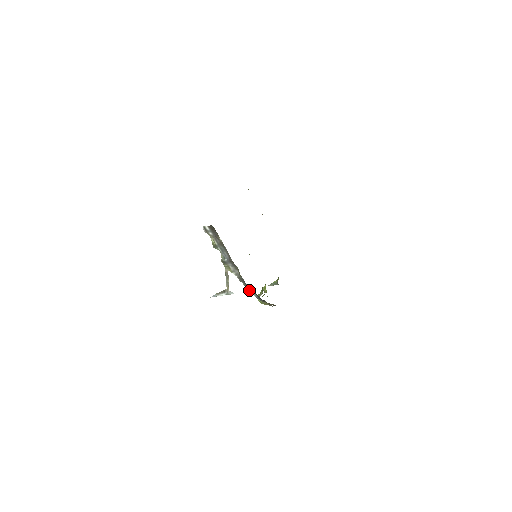
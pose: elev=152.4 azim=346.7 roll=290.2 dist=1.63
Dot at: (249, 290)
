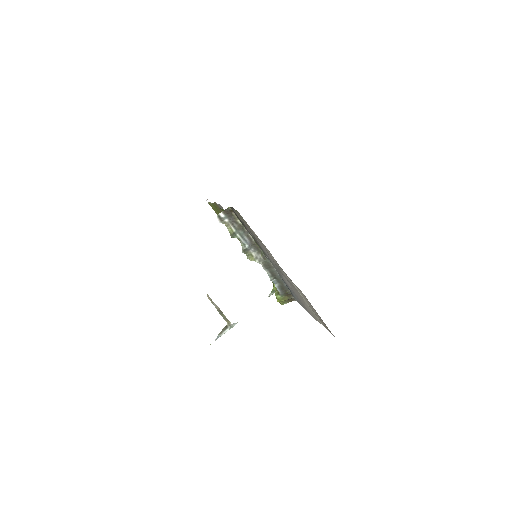
Dot at: (272, 280)
